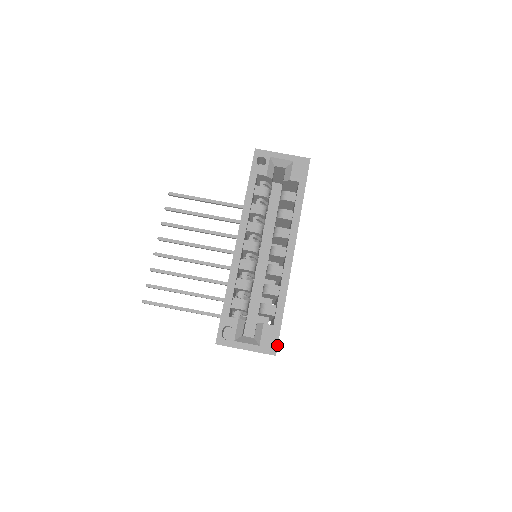
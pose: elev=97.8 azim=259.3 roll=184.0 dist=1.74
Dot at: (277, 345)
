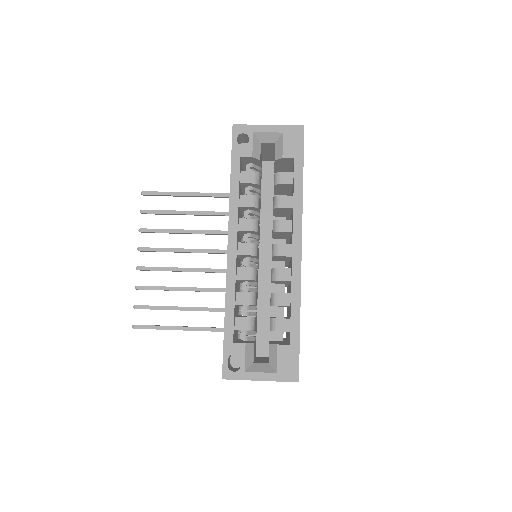
Dot at: (298, 369)
